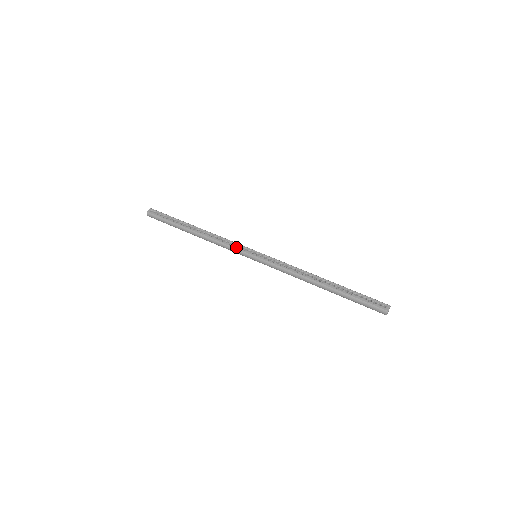
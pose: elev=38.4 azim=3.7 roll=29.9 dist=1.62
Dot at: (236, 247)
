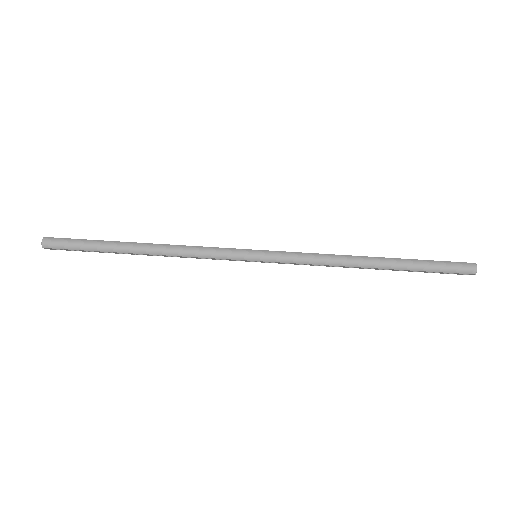
Dot at: occluded
